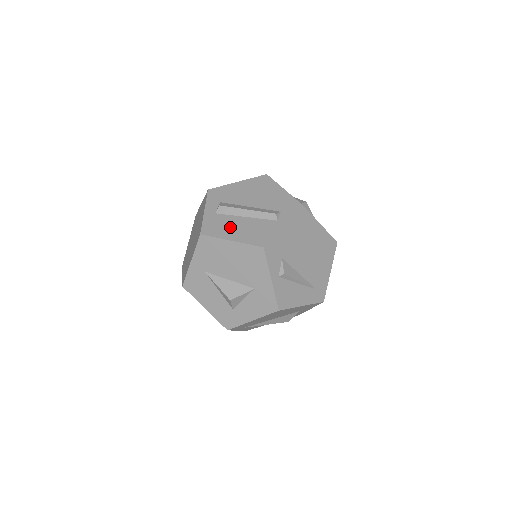
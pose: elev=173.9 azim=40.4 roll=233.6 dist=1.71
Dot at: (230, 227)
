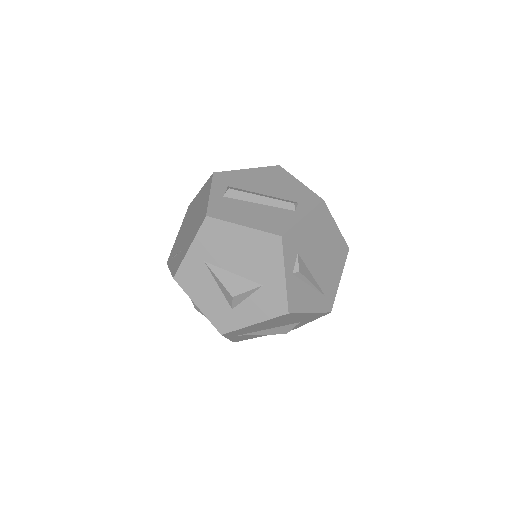
Dot at: (241, 212)
